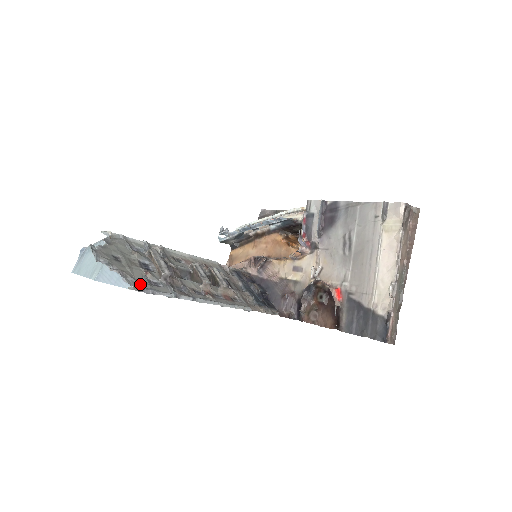
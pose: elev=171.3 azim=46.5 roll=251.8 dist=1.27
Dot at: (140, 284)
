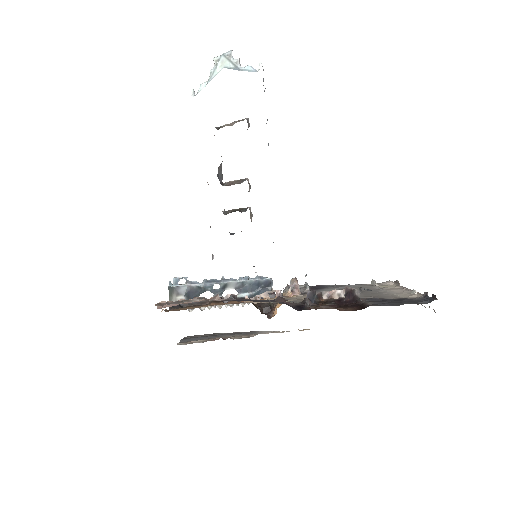
Dot at: occluded
